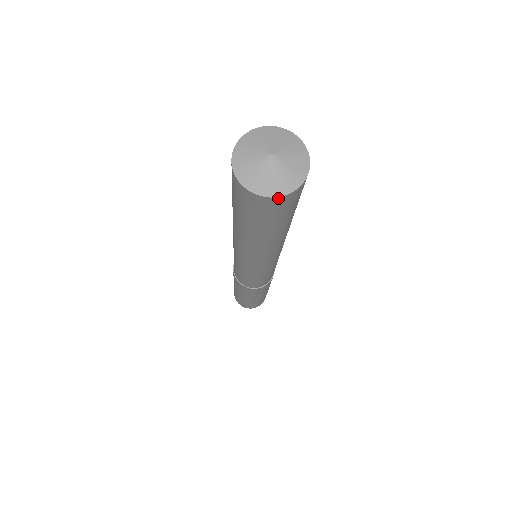
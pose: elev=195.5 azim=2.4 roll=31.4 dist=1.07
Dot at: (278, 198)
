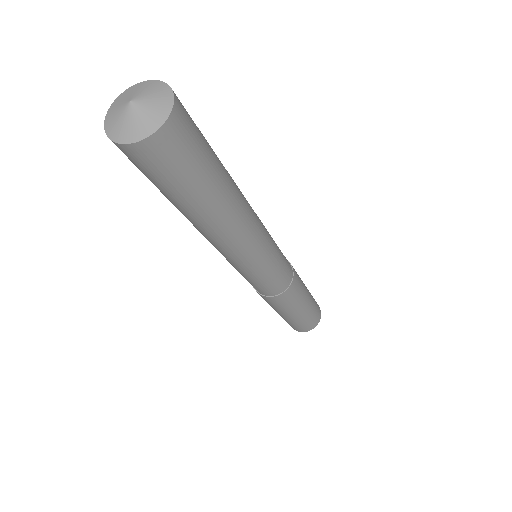
Dot at: (162, 129)
